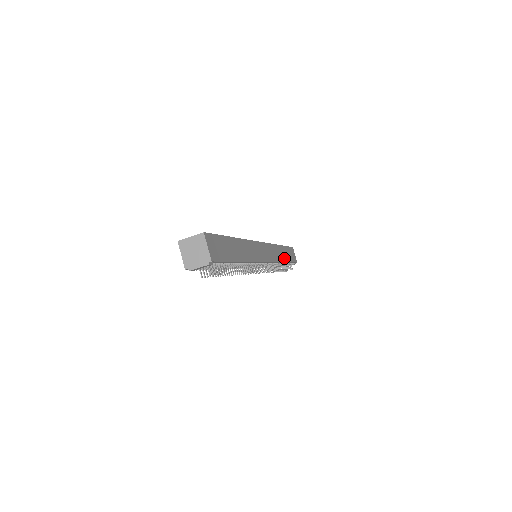
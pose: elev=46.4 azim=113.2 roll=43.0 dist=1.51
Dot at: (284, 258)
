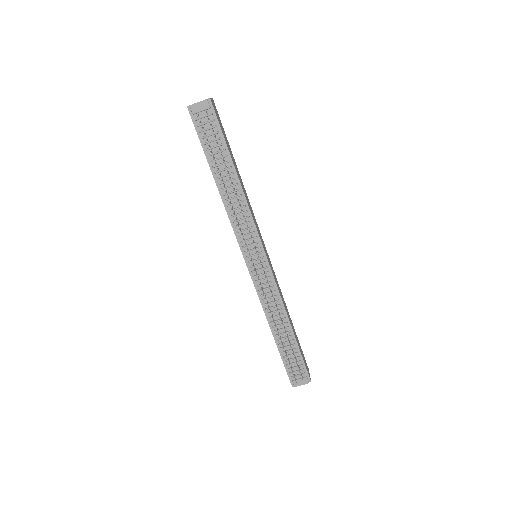
Dot at: (291, 324)
